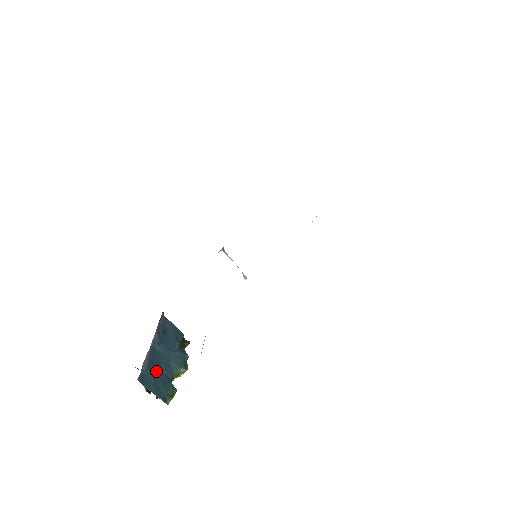
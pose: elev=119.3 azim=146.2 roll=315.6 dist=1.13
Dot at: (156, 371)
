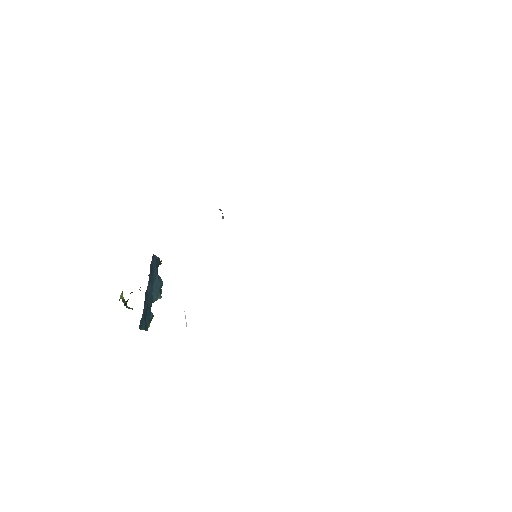
Dot at: (146, 311)
